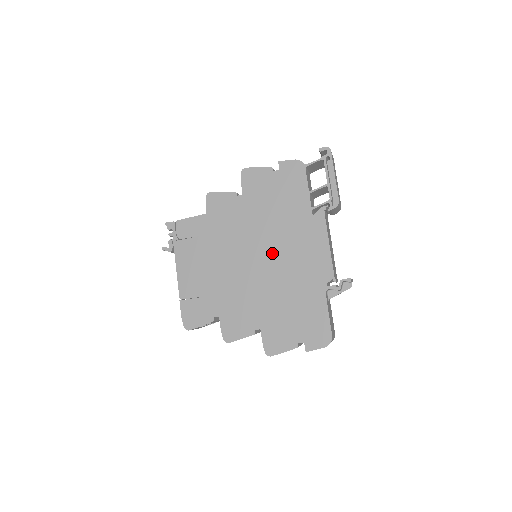
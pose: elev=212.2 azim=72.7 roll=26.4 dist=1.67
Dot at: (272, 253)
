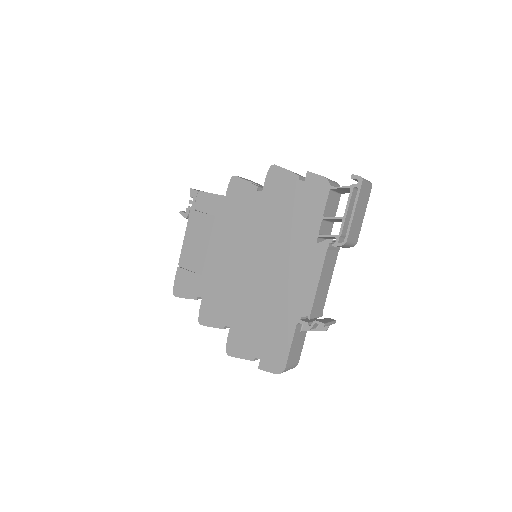
Dot at: (266, 262)
